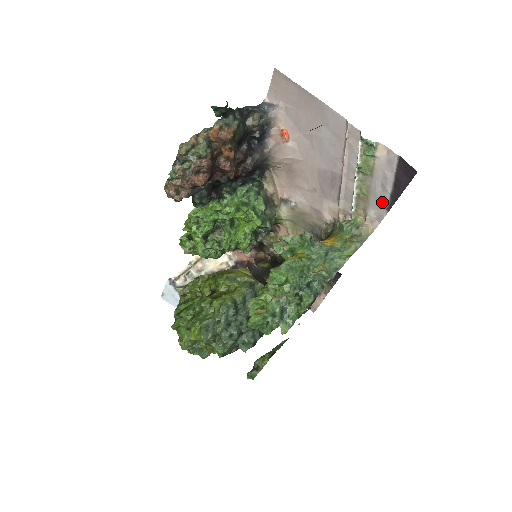
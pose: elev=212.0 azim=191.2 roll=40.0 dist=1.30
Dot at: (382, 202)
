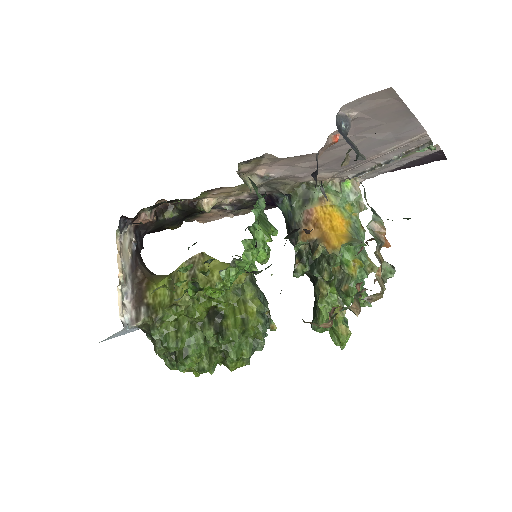
Dot at: (387, 171)
